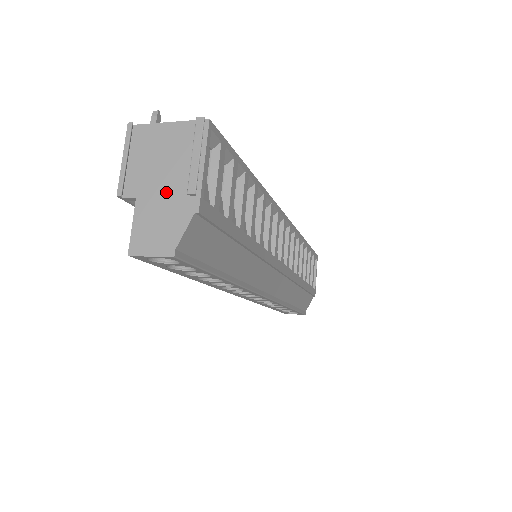
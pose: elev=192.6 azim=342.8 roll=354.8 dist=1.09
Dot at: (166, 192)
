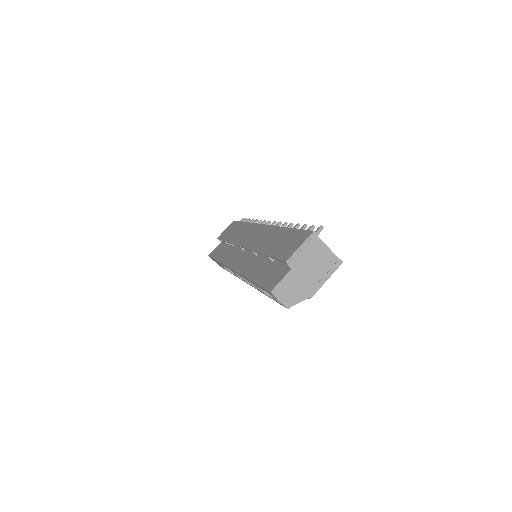
Dot at: (305, 278)
